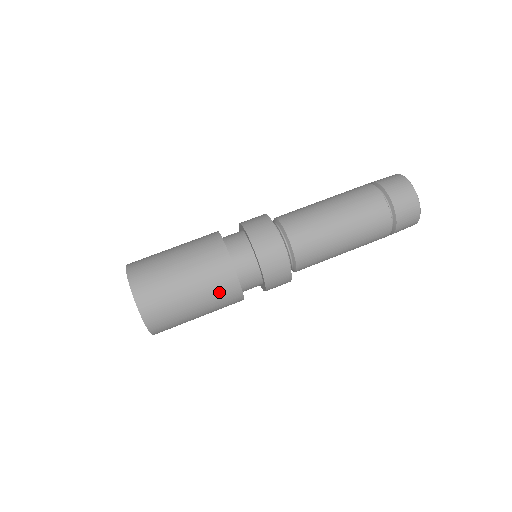
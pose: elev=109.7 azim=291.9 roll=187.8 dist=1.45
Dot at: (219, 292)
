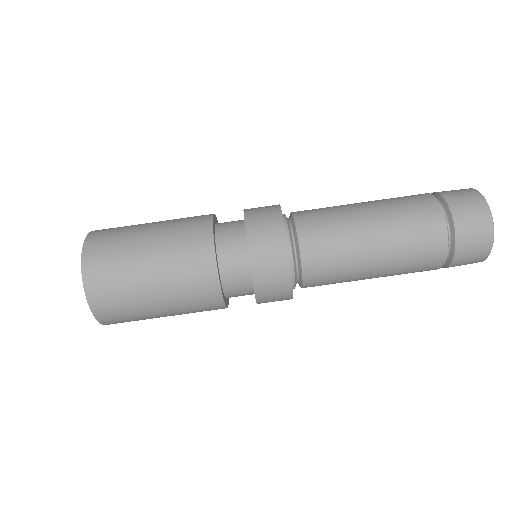
Dot at: (188, 274)
